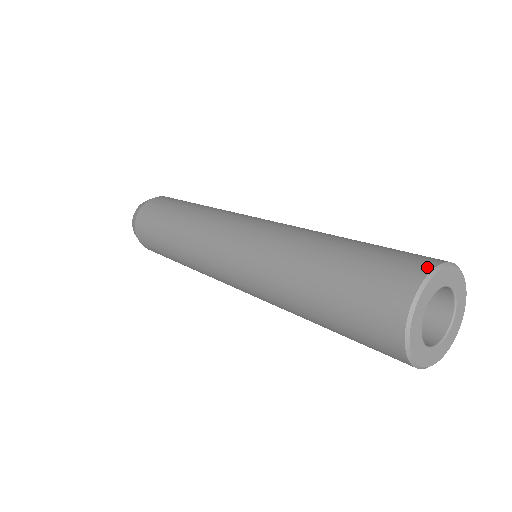
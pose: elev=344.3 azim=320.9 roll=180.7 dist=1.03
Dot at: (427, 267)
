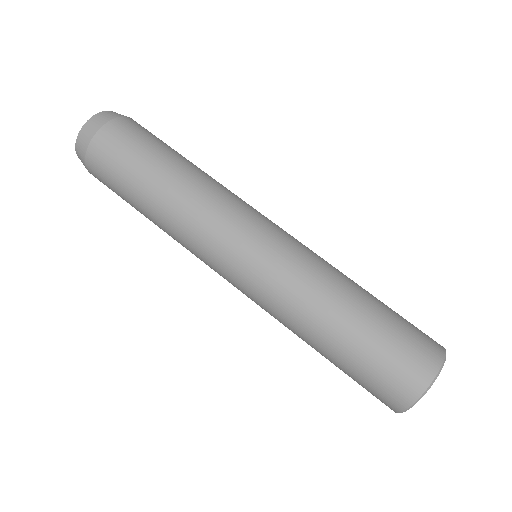
Dot at: (409, 400)
